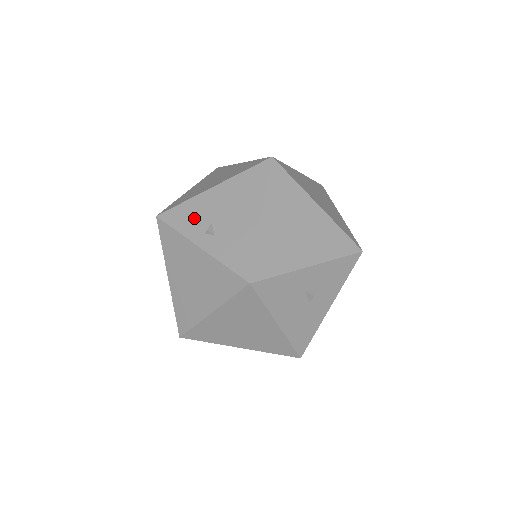
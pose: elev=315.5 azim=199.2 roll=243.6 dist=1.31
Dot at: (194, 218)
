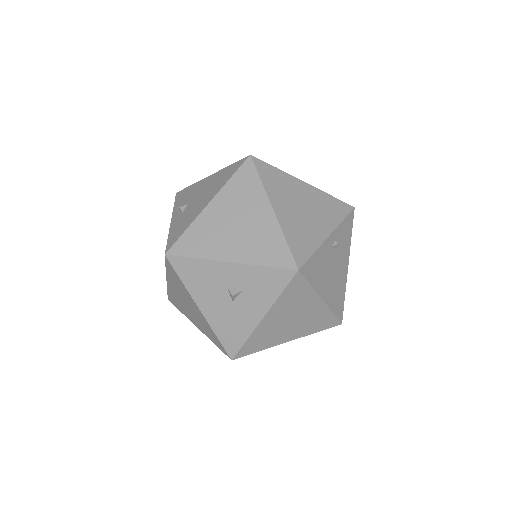
Dot at: (186, 198)
